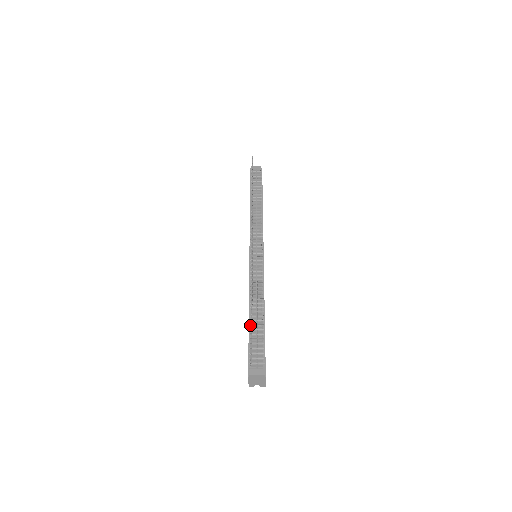
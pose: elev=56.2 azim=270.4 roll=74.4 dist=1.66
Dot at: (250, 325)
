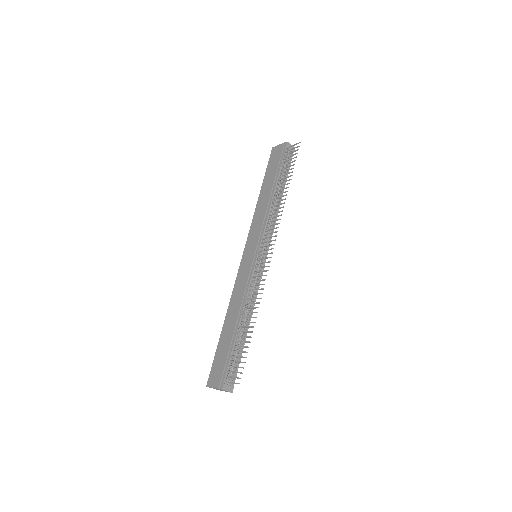
Dot at: (236, 339)
